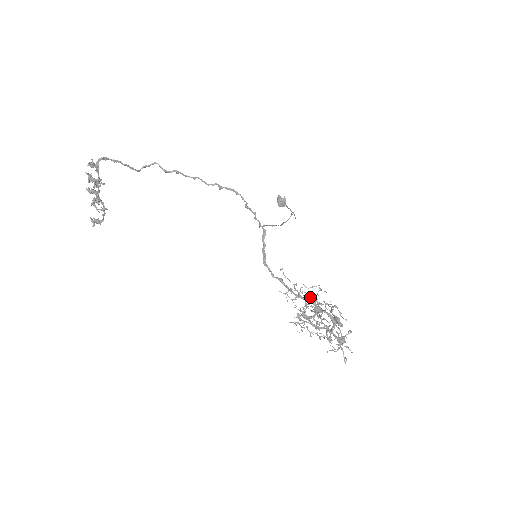
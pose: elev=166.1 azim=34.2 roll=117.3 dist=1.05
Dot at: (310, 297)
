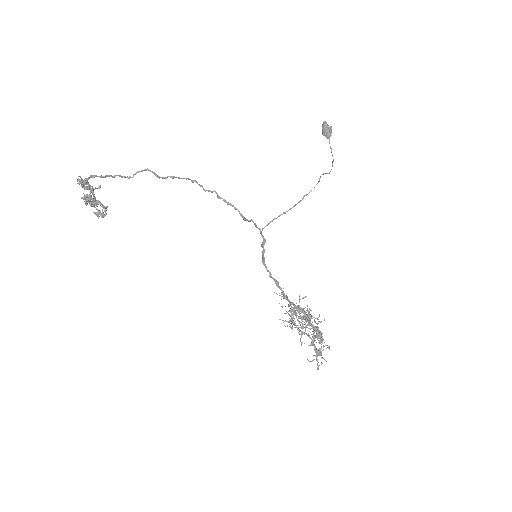
Dot at: (299, 309)
